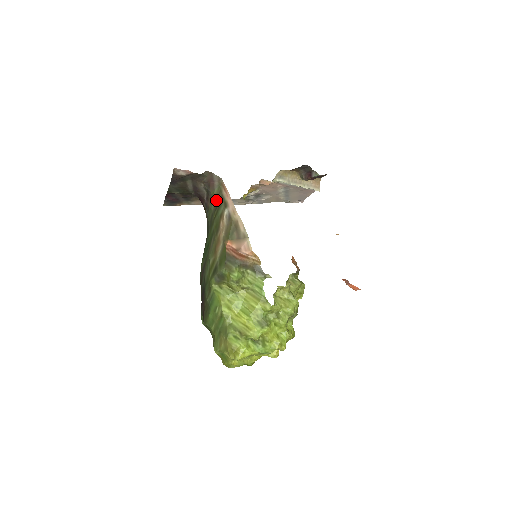
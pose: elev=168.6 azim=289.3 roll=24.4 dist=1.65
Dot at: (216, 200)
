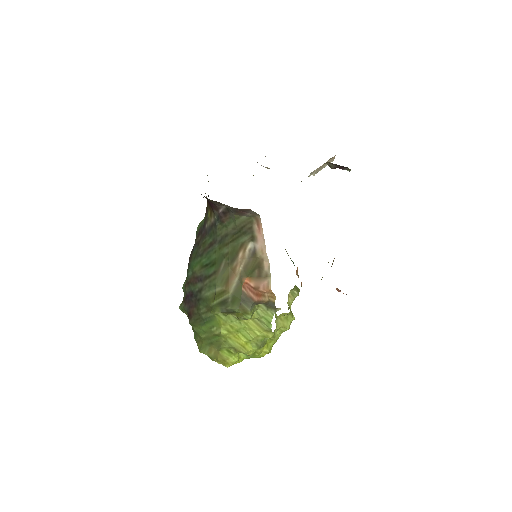
Dot at: (240, 226)
